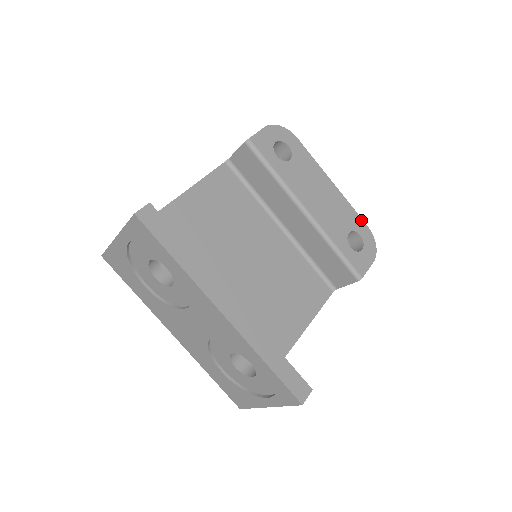
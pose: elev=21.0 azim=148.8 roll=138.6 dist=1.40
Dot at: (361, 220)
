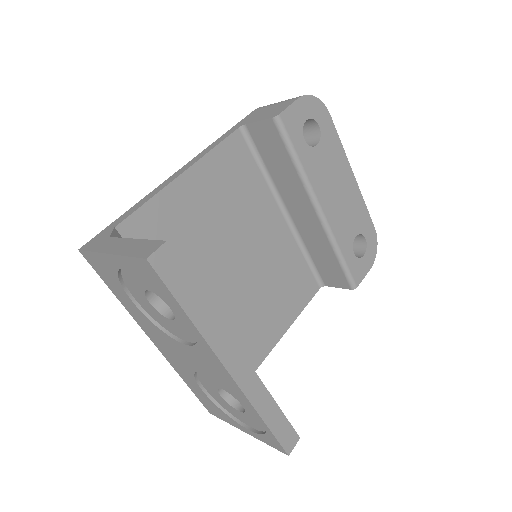
Dot at: (370, 220)
